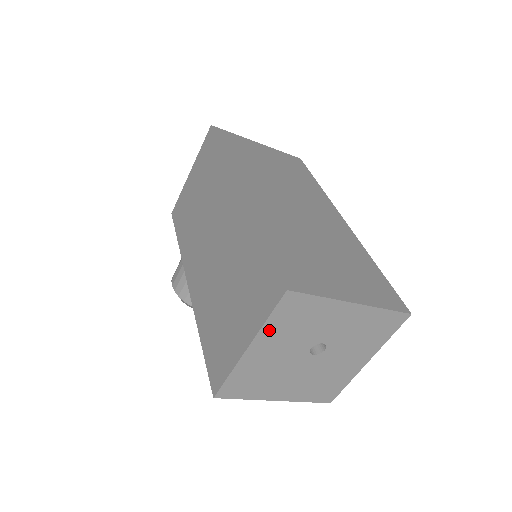
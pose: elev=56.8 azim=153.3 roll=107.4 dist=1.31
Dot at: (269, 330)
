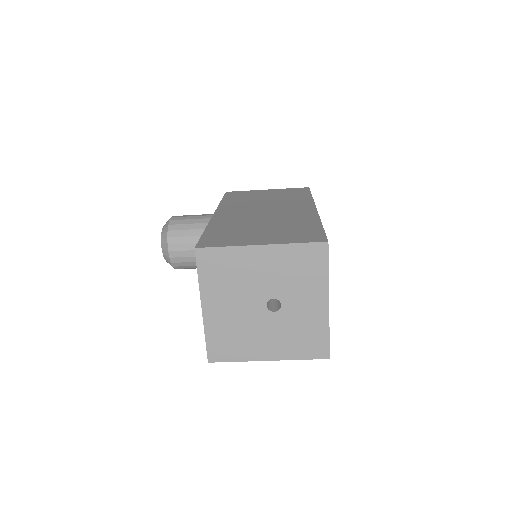
Dot at: (285, 251)
